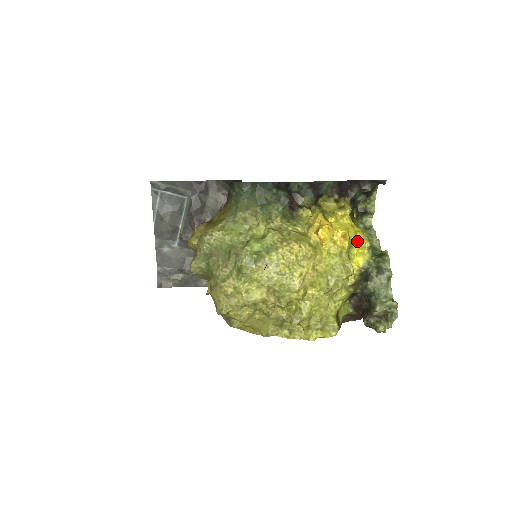
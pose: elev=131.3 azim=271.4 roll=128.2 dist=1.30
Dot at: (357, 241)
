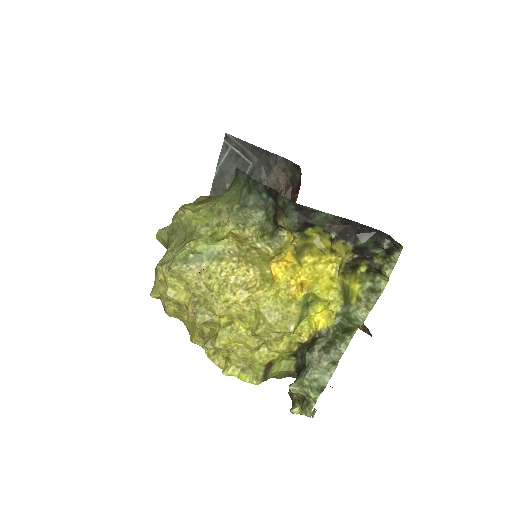
Dot at: (324, 299)
